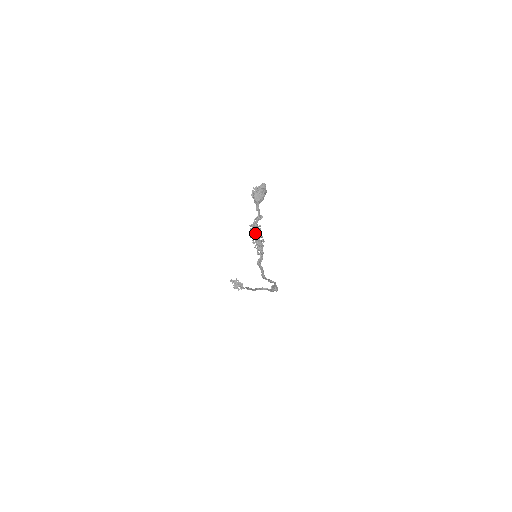
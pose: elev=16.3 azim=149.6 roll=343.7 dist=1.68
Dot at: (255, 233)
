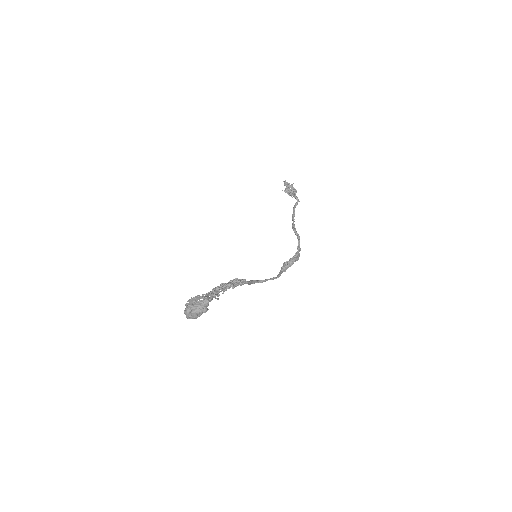
Dot at: occluded
